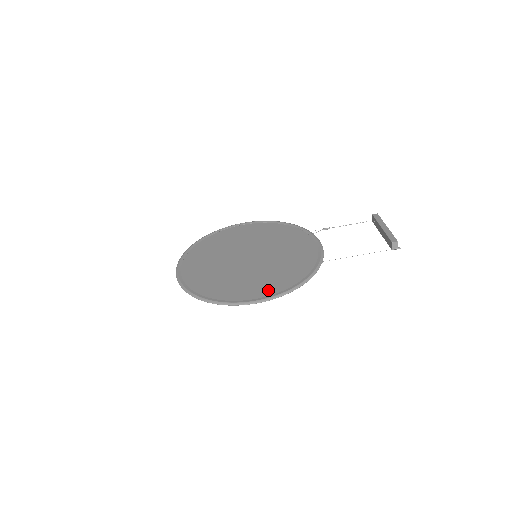
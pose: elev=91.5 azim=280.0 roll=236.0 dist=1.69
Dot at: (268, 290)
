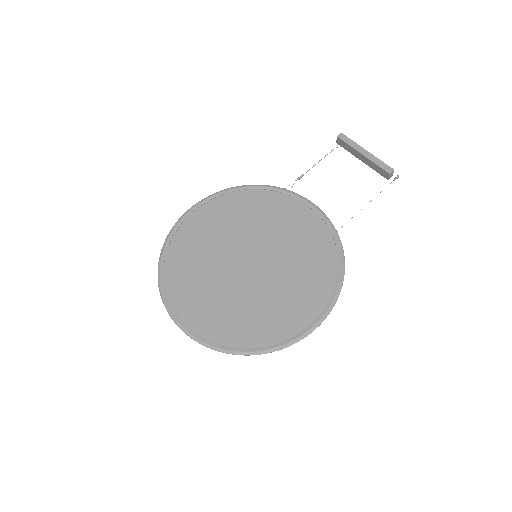
Dot at: (315, 302)
